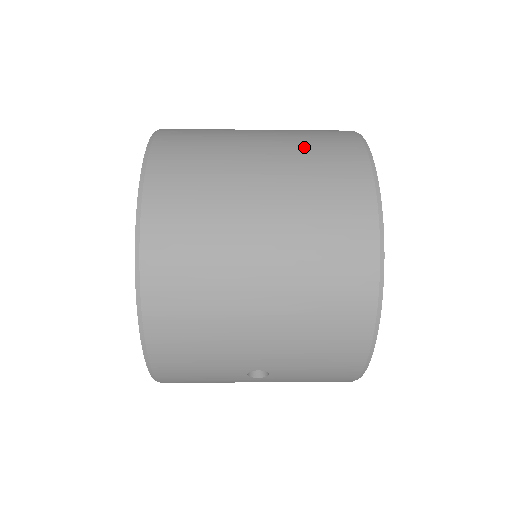
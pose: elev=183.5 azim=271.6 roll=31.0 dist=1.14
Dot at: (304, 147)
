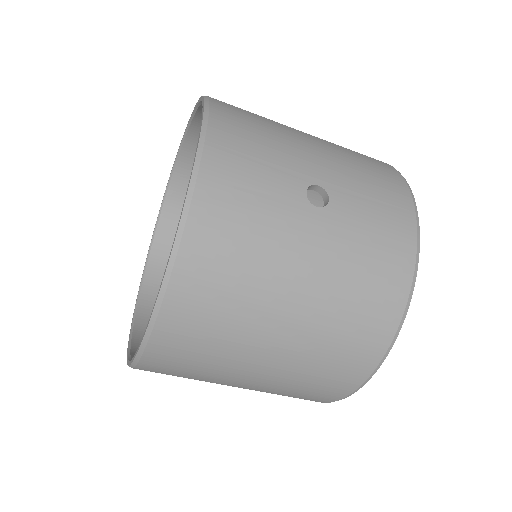
Dot at: occluded
